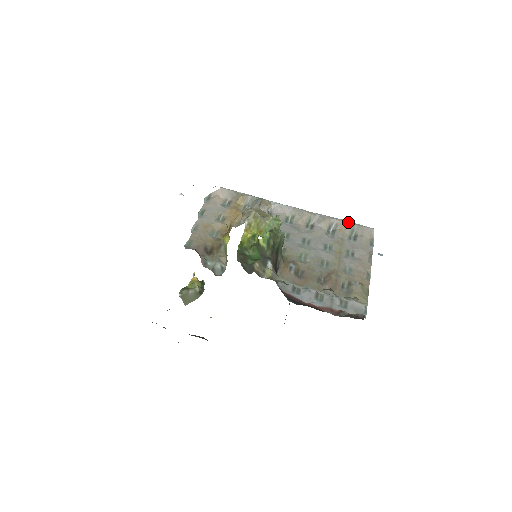
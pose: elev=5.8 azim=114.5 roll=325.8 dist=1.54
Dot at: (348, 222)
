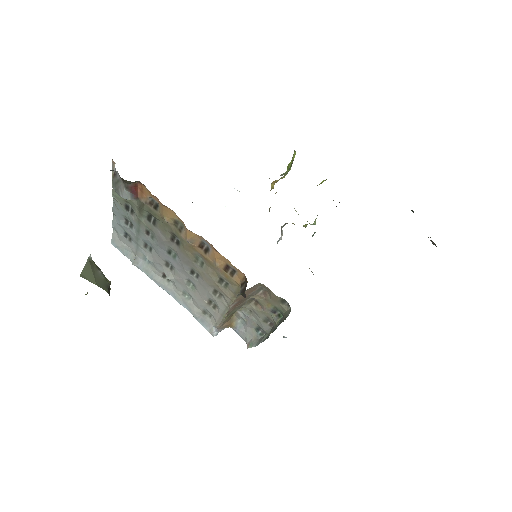
Dot at: occluded
